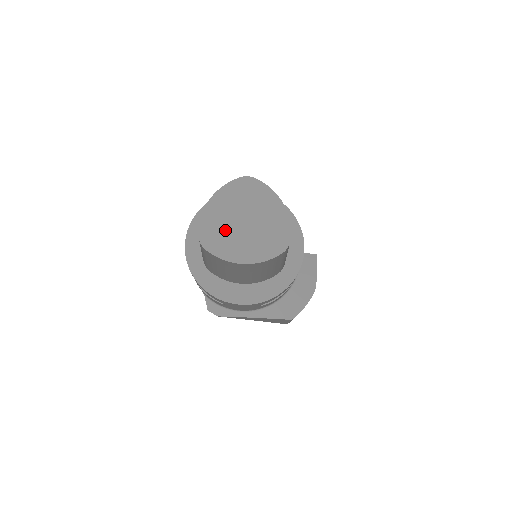
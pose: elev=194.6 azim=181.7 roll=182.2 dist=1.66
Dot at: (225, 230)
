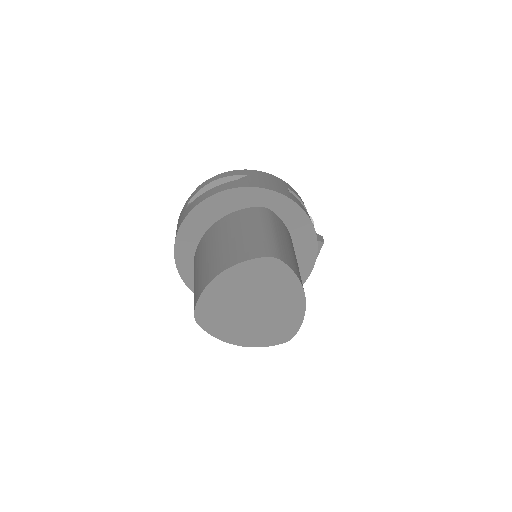
Dot at: (227, 311)
